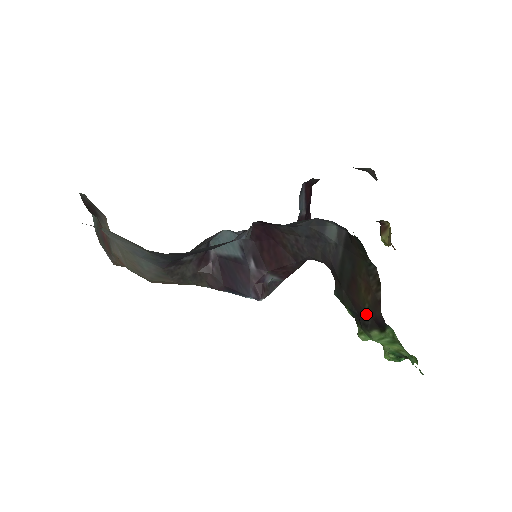
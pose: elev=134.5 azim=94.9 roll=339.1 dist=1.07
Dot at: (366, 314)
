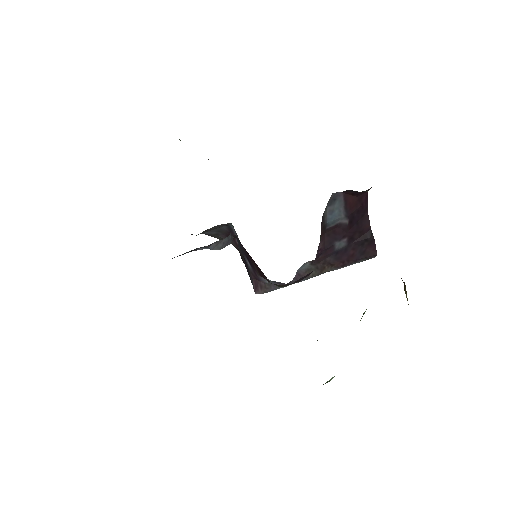
Dot at: occluded
